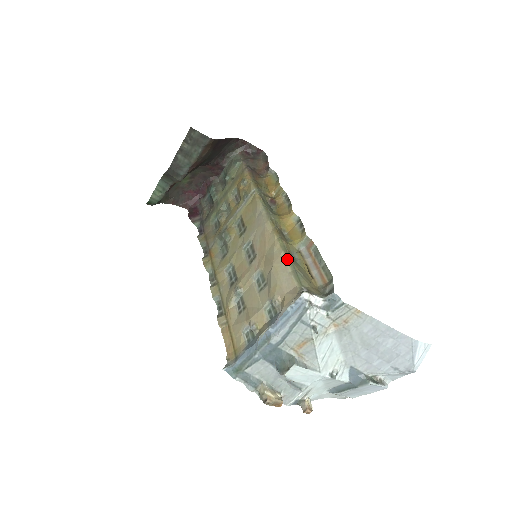
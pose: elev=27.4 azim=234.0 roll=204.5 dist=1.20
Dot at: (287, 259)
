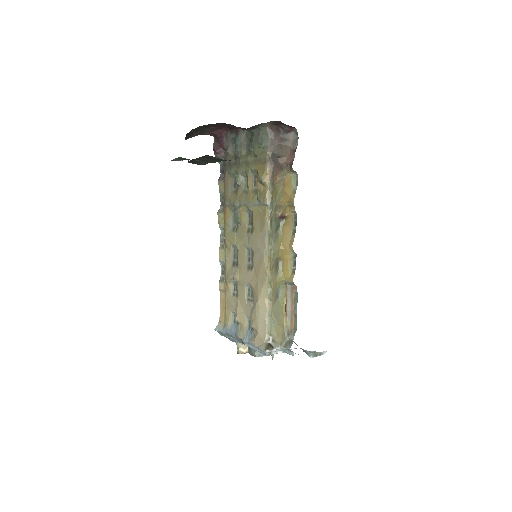
Dot at: (269, 304)
